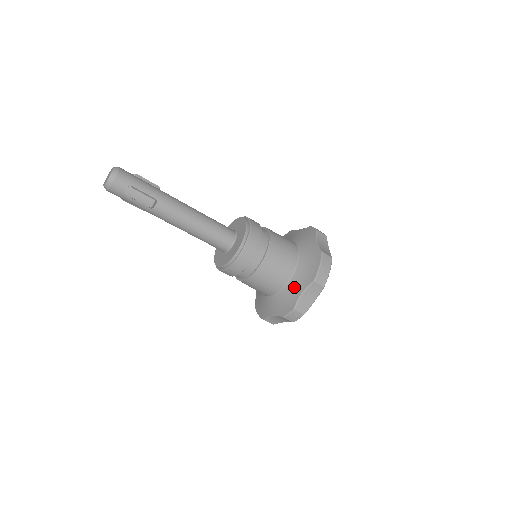
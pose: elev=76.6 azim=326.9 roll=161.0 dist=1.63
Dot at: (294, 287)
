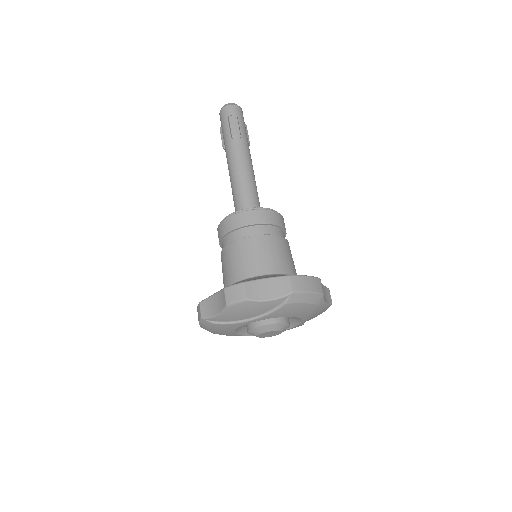
Dot at: (264, 277)
